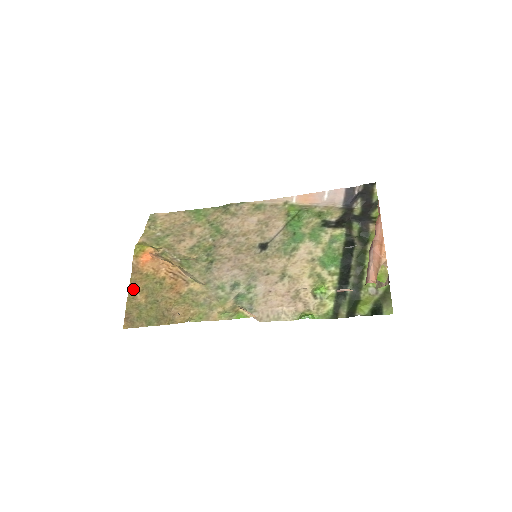
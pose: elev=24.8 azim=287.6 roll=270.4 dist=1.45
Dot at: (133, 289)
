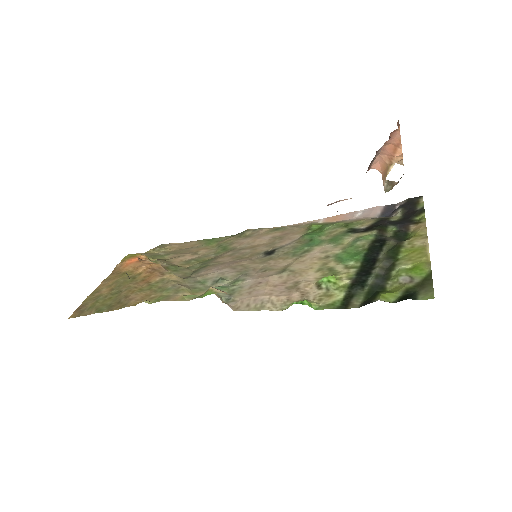
Dot at: (102, 285)
